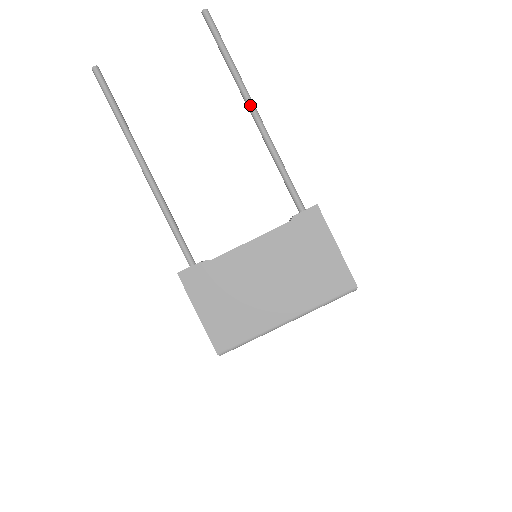
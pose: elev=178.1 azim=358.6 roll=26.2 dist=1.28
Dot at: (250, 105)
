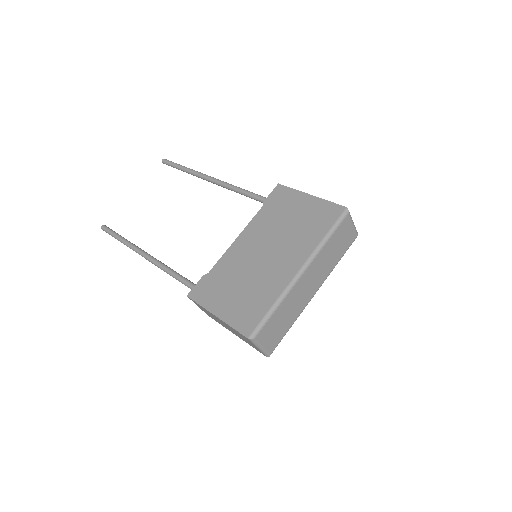
Dot at: (208, 178)
